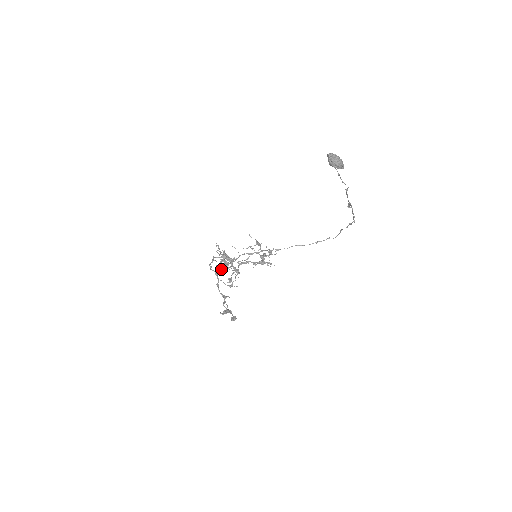
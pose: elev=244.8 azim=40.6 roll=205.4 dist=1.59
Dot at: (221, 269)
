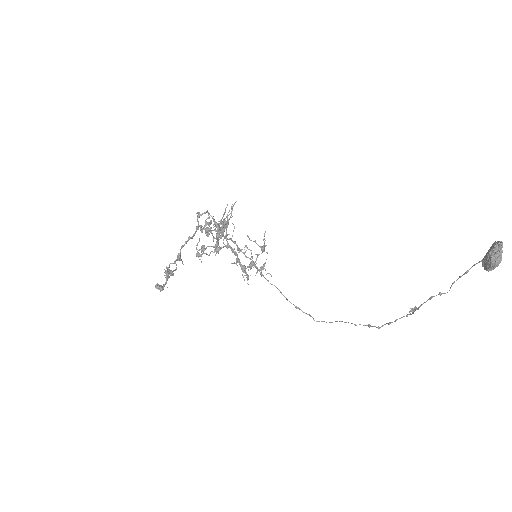
Dot at: (206, 229)
